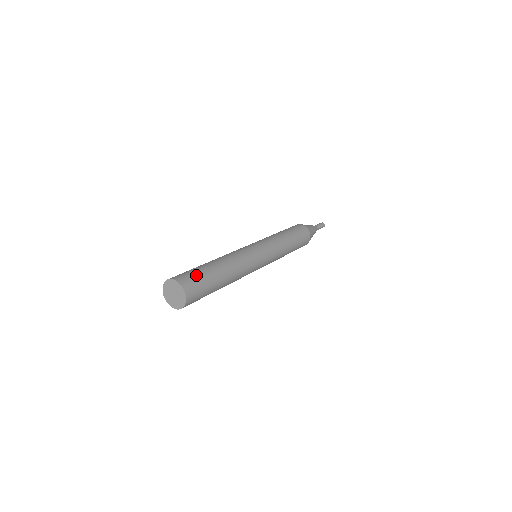
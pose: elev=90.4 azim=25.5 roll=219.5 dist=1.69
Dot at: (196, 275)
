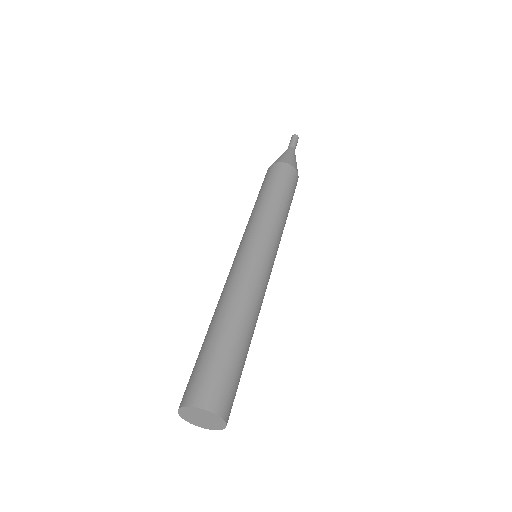
Dot at: (227, 377)
